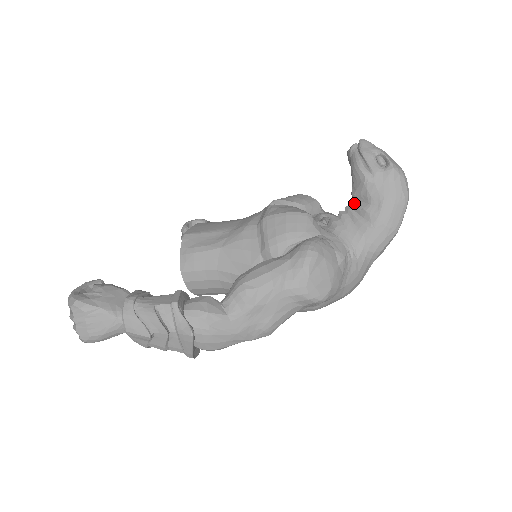
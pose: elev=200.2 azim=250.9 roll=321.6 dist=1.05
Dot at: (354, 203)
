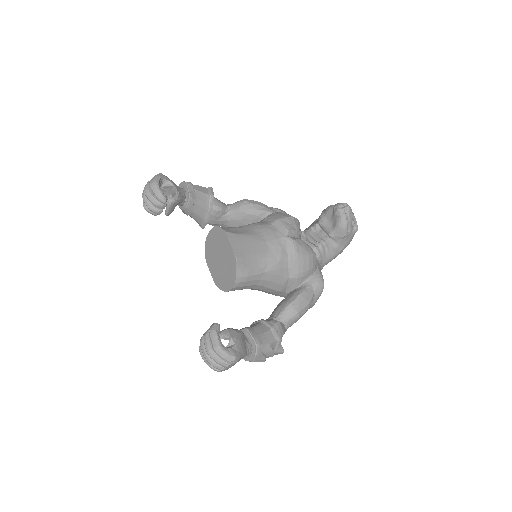
Dot at: (330, 241)
